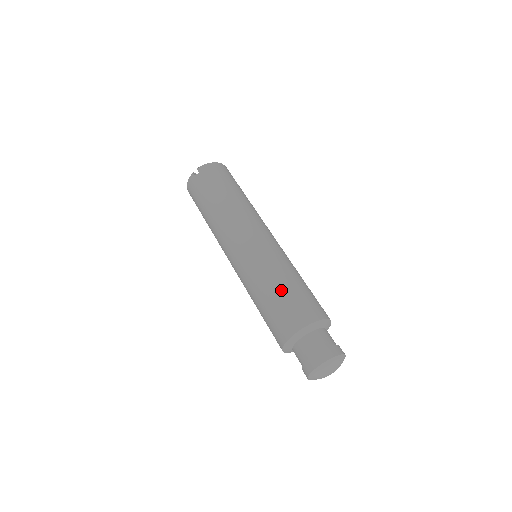
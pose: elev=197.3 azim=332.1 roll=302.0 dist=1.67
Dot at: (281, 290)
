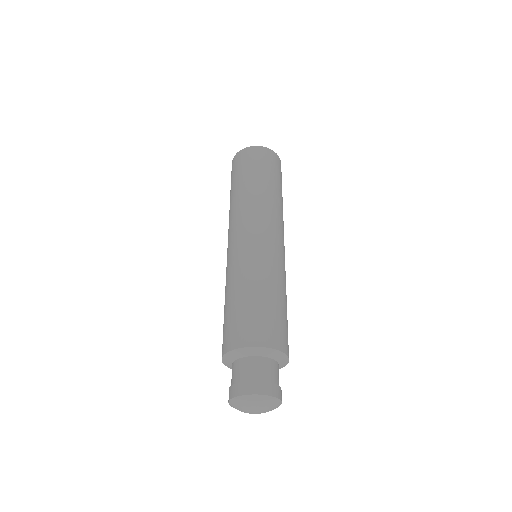
Dot at: (227, 306)
